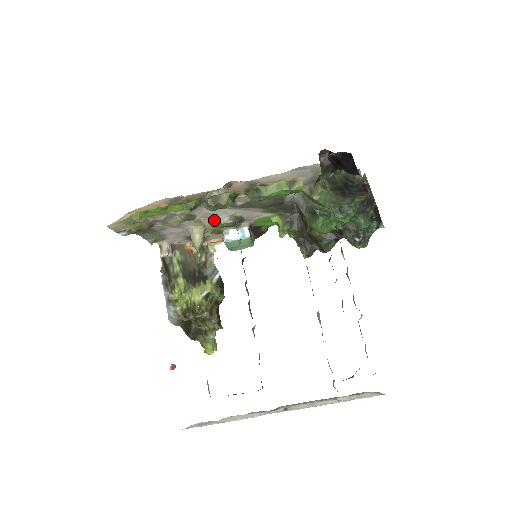
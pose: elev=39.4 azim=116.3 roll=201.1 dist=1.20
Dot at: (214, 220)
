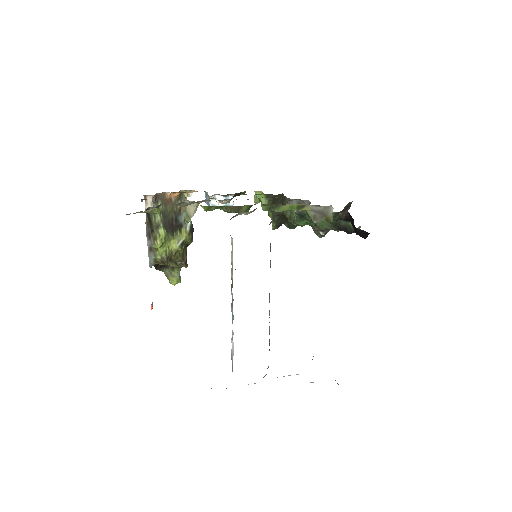
Dot at: (213, 198)
